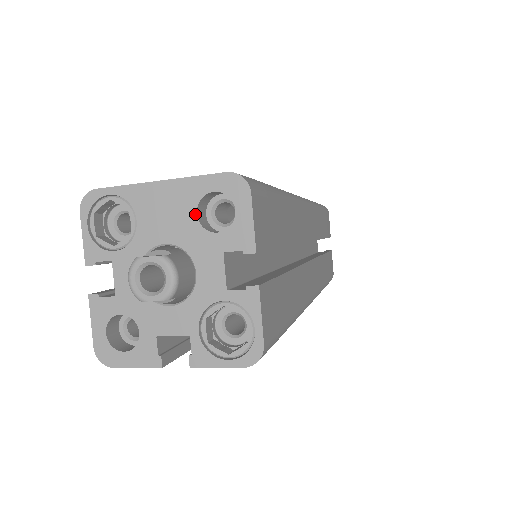
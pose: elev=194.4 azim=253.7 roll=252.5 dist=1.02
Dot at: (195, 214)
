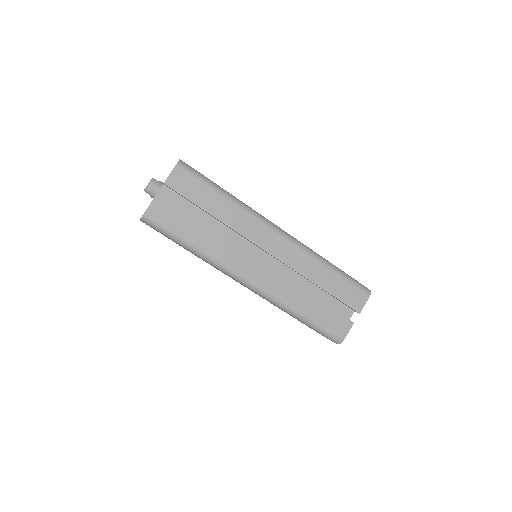
Dot at: occluded
